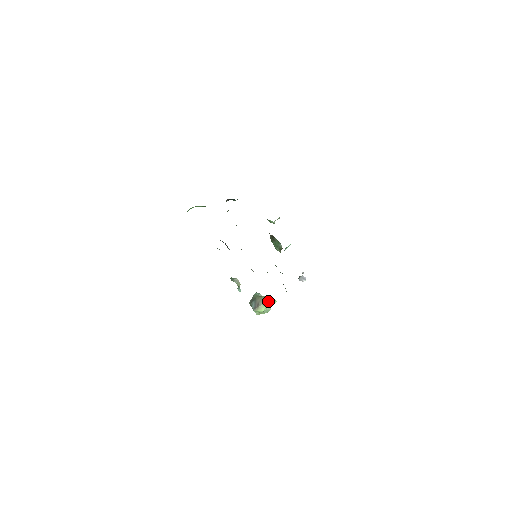
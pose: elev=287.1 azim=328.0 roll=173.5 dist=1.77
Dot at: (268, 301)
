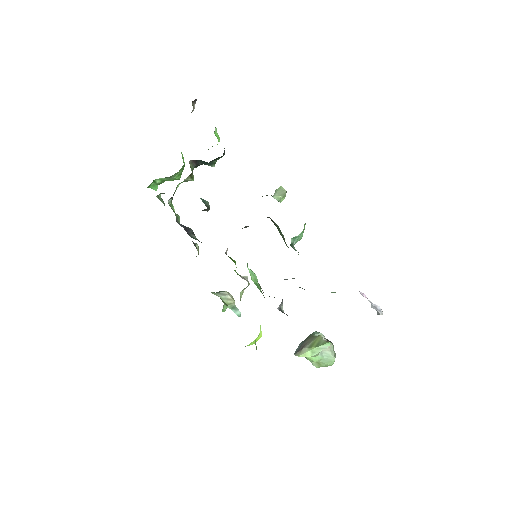
Dot at: (318, 342)
